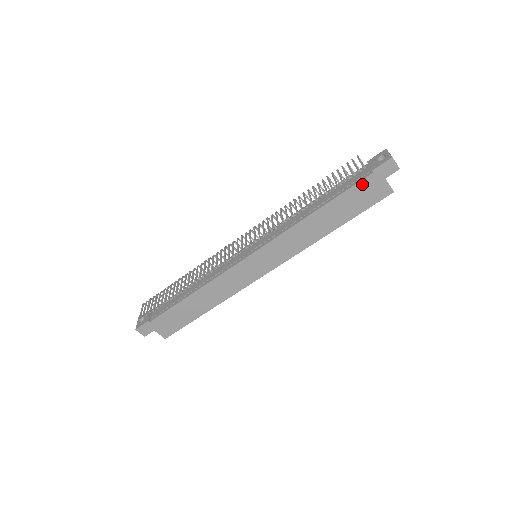
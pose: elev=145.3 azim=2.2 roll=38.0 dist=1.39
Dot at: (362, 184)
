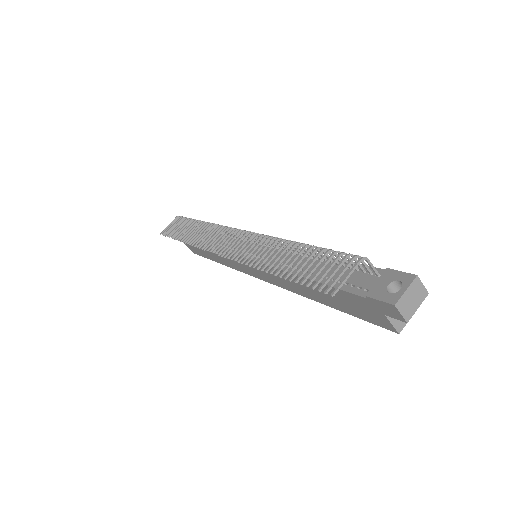
Dot at: (352, 296)
